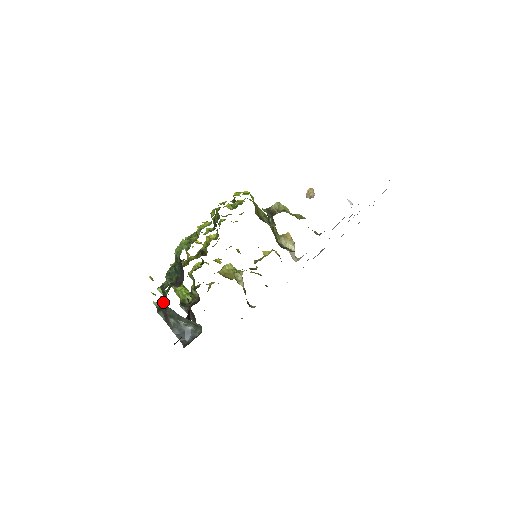
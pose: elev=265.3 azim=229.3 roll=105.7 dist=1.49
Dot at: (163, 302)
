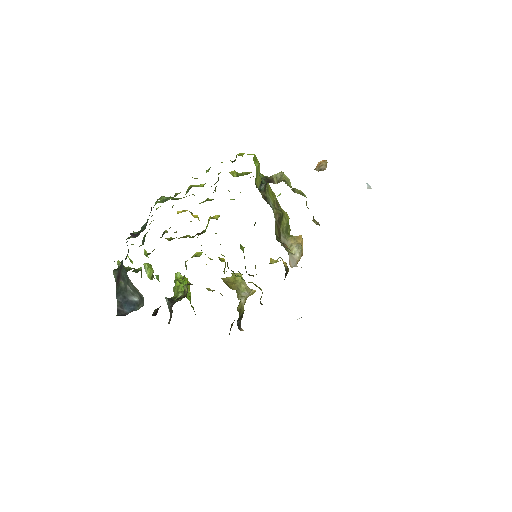
Dot at: occluded
